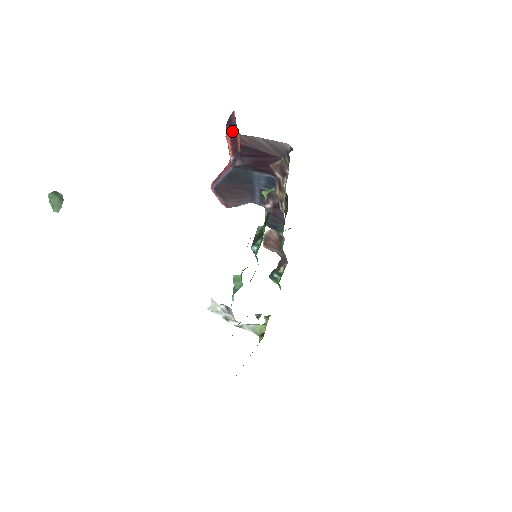
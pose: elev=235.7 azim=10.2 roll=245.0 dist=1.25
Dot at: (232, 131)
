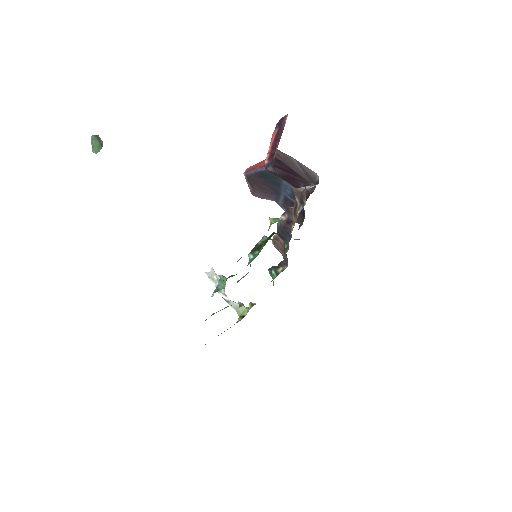
Dot at: (278, 134)
